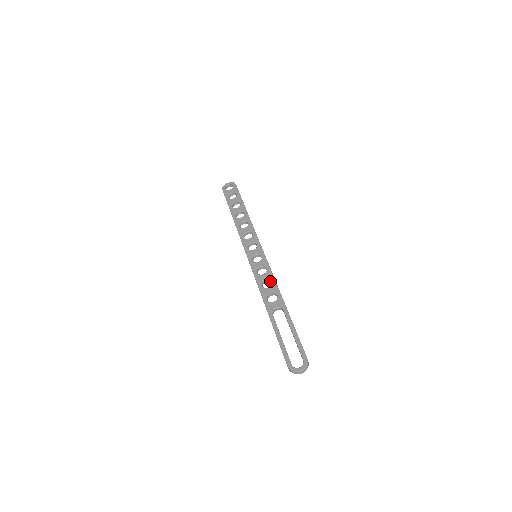
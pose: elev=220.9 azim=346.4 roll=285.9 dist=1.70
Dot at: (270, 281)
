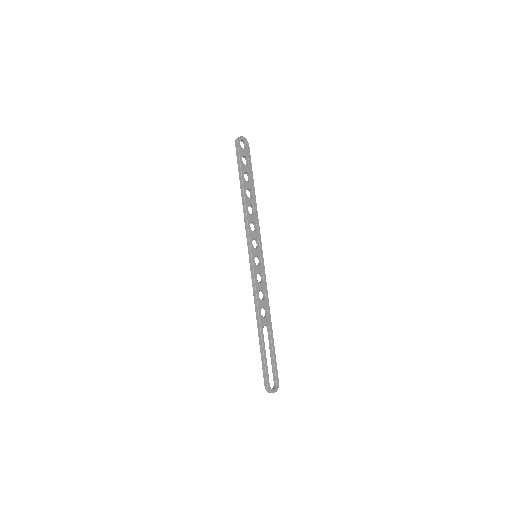
Dot at: (263, 292)
